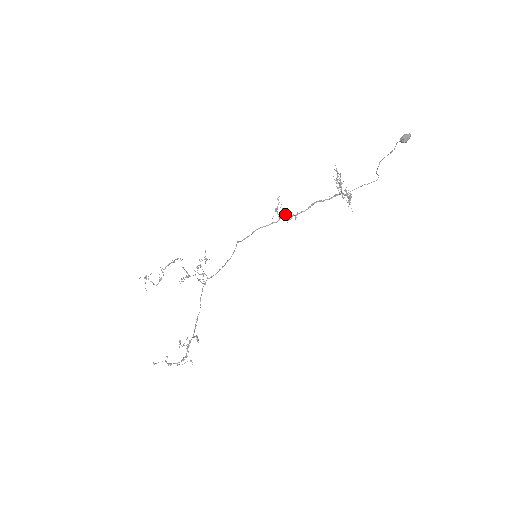
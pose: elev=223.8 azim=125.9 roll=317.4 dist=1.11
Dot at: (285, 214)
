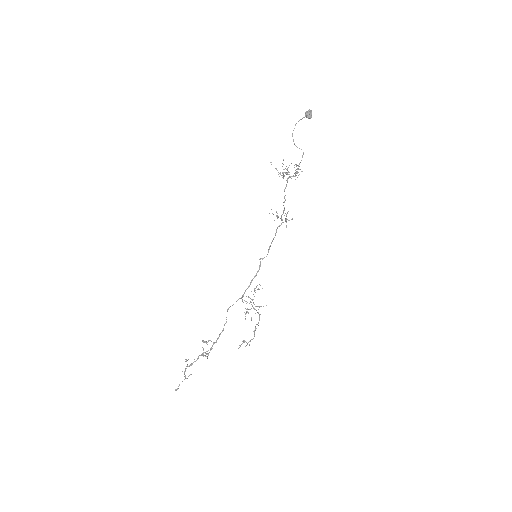
Dot at: (278, 216)
